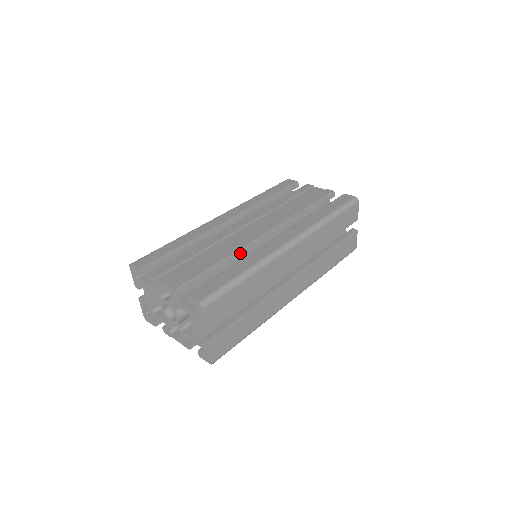
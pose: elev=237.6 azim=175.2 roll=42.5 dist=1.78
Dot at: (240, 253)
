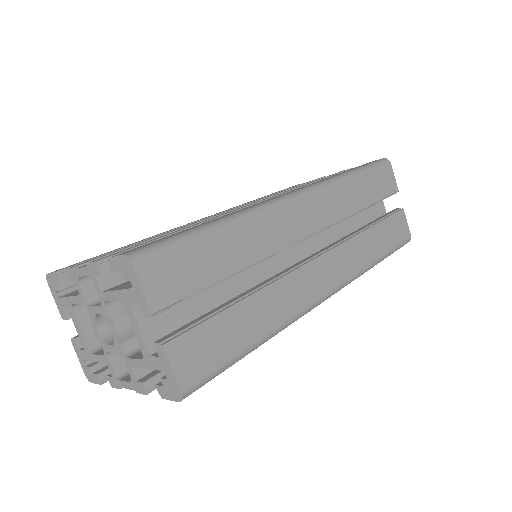
Dot at: occluded
